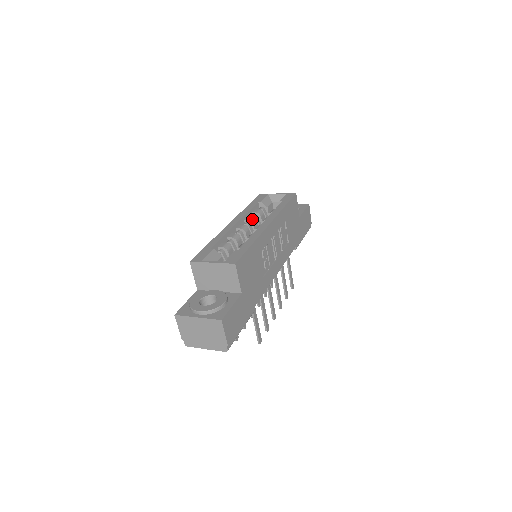
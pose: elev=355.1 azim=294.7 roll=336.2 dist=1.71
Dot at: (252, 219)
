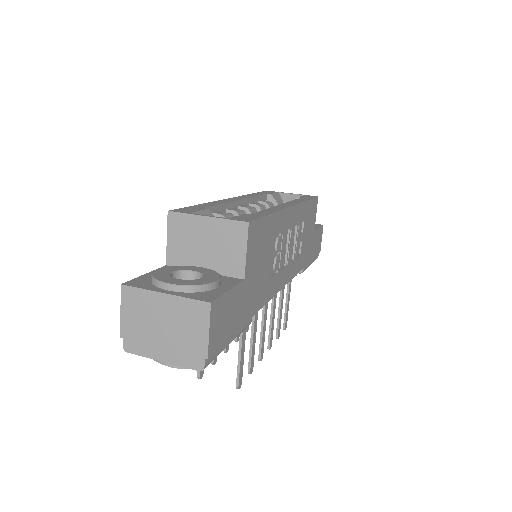
Dot at: (260, 205)
